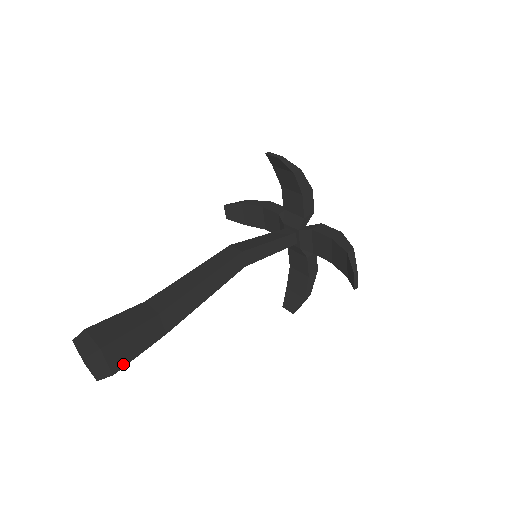
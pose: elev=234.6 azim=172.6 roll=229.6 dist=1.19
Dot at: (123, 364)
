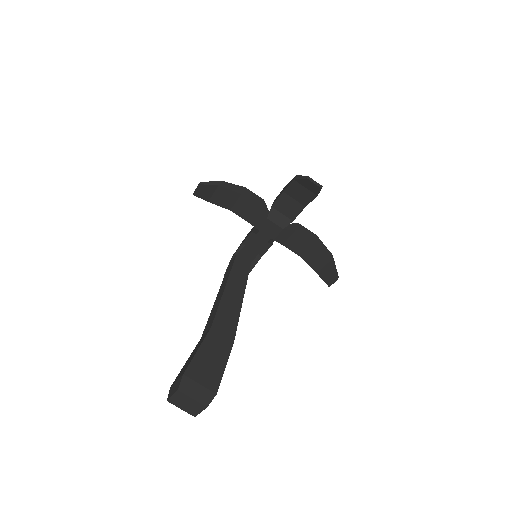
Dot at: (217, 381)
